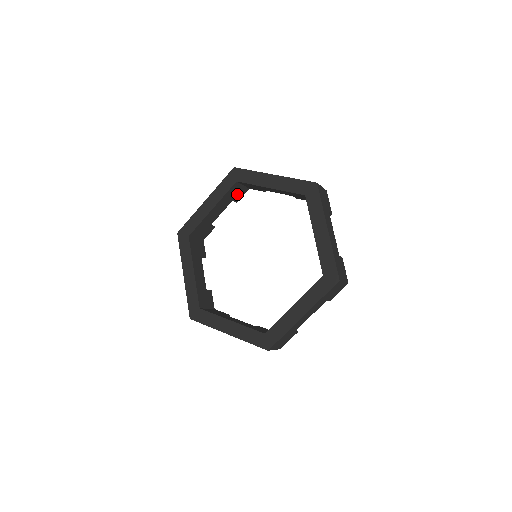
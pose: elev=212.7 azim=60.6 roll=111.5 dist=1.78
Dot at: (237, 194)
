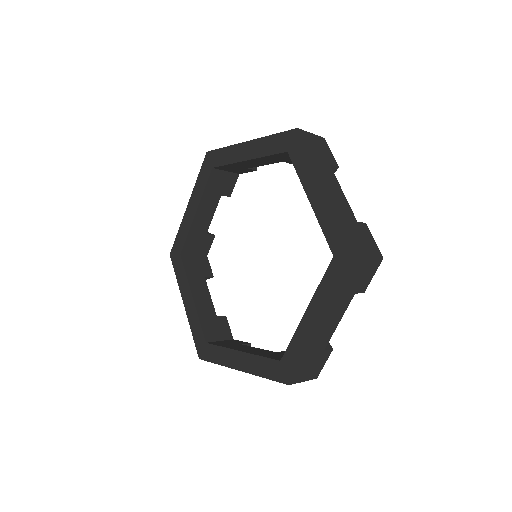
Dot at: (224, 185)
